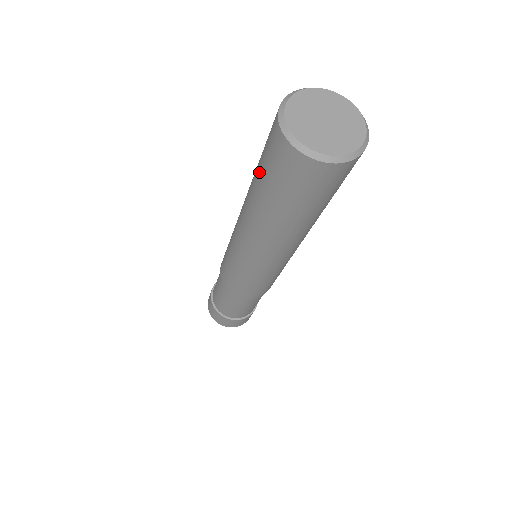
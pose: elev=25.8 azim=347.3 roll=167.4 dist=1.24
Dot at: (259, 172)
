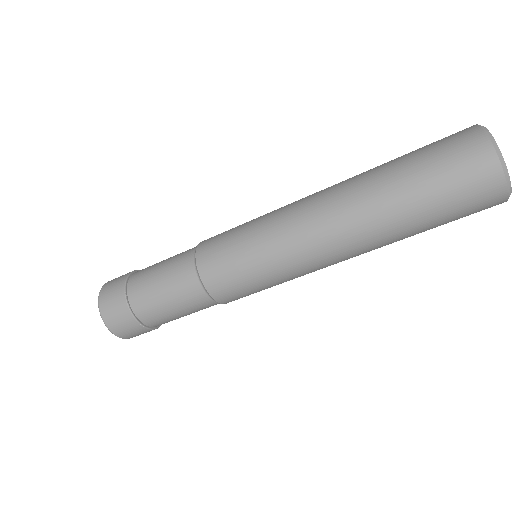
Dot at: (427, 203)
